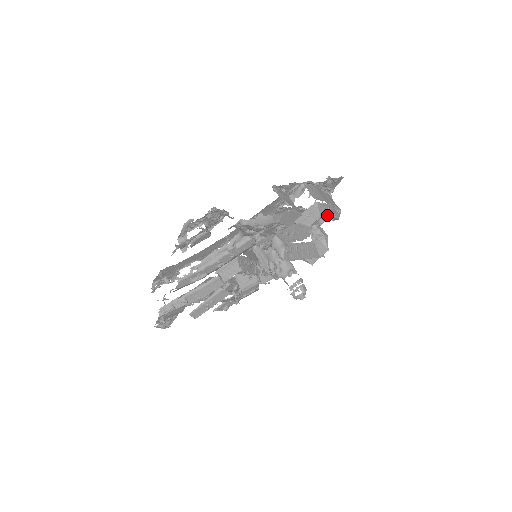
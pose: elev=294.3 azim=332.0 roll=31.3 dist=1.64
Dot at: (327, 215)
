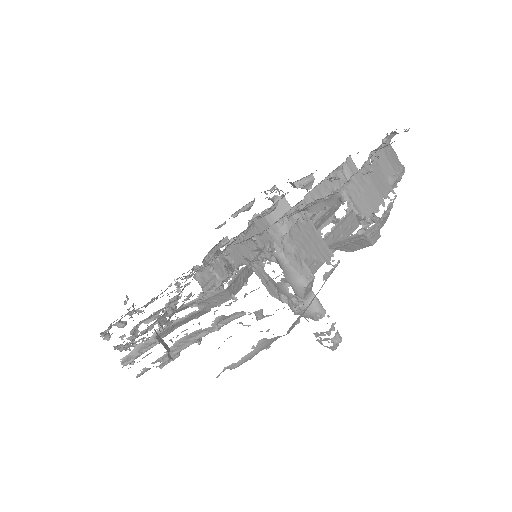
Dot at: (383, 223)
